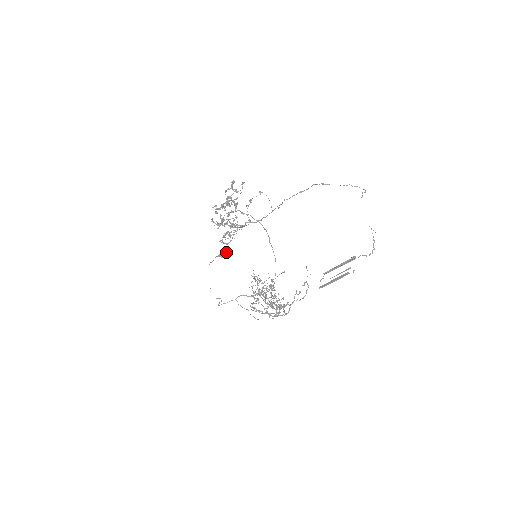
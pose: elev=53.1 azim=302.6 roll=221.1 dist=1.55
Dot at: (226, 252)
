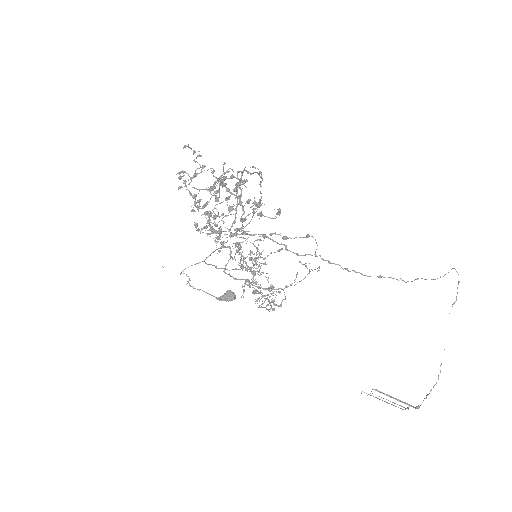
Dot at: (231, 300)
